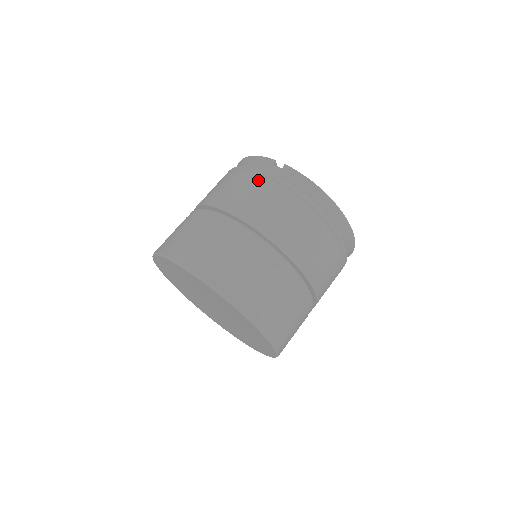
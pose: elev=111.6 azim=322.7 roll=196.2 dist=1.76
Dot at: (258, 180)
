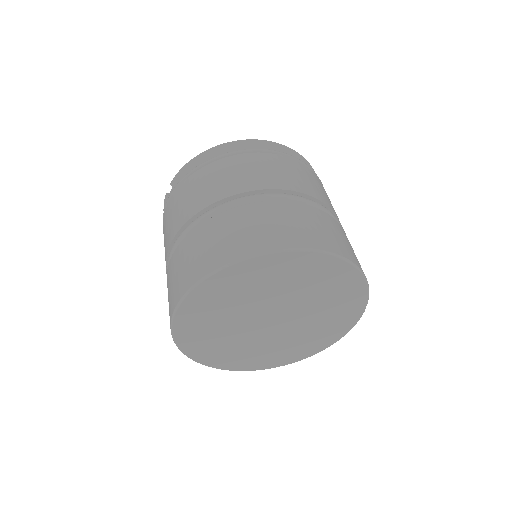
Dot at: (166, 212)
